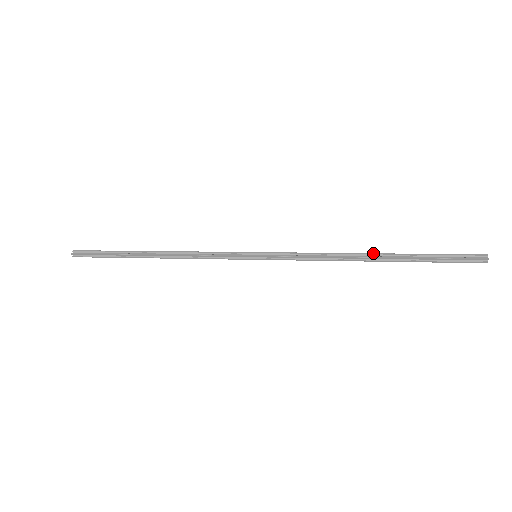
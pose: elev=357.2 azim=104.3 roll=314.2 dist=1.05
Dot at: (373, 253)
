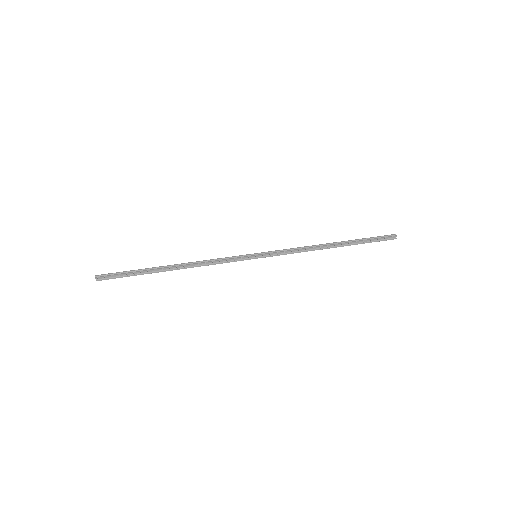
Dot at: (334, 245)
